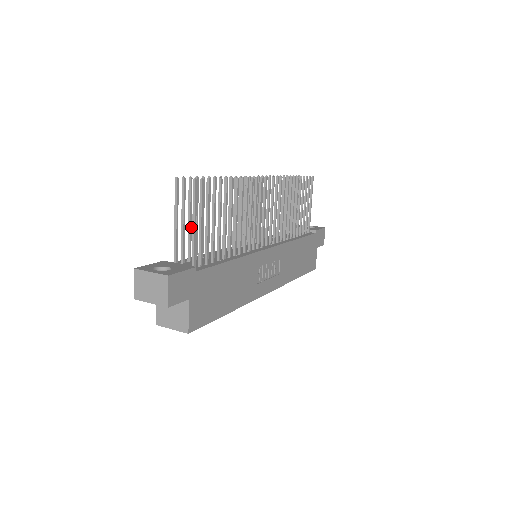
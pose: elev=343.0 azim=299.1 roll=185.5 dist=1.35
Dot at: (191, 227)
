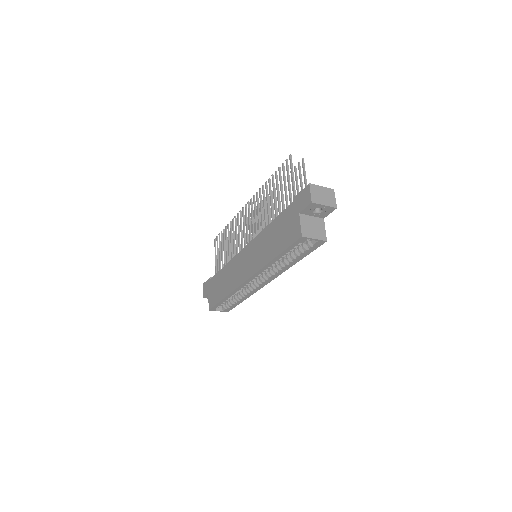
Dot at: (286, 192)
